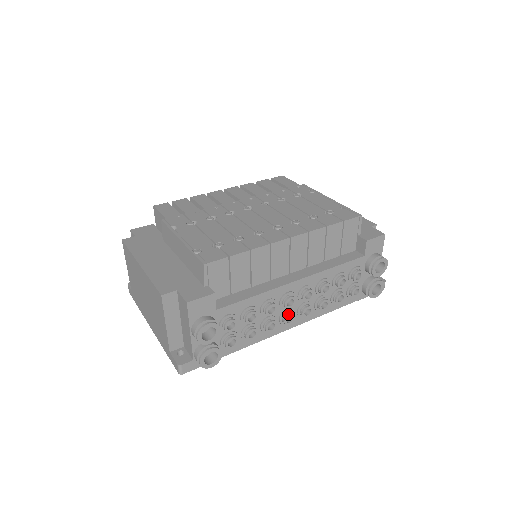
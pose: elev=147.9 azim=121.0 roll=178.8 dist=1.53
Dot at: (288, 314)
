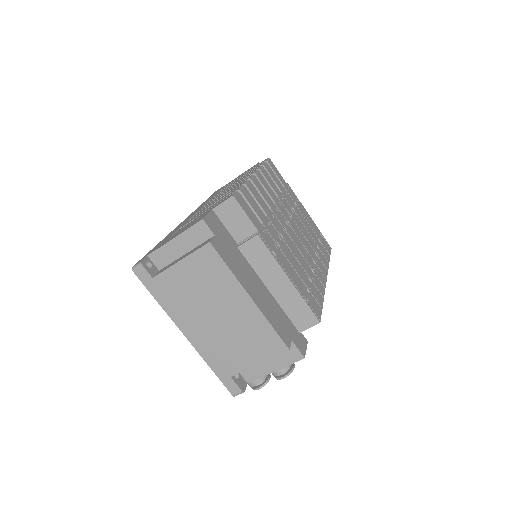
Dot at: occluded
